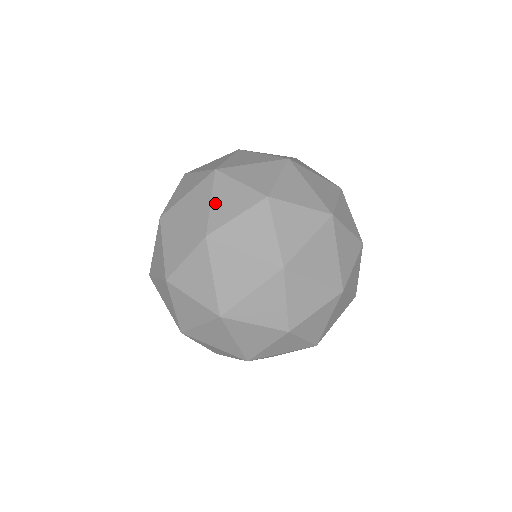
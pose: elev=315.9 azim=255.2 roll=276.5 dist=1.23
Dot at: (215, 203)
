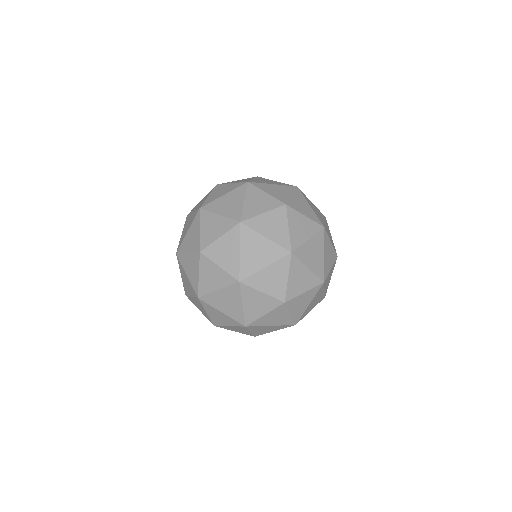
Dot at: (247, 203)
